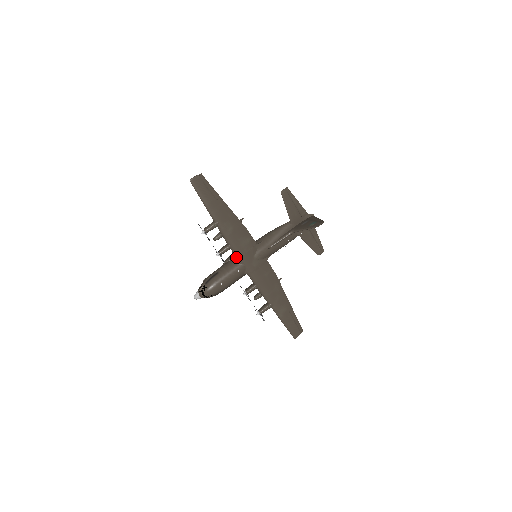
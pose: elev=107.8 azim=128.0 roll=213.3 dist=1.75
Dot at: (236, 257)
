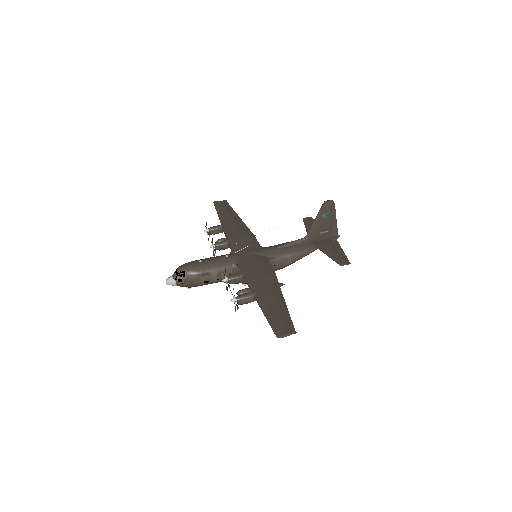
Dot at: (231, 249)
